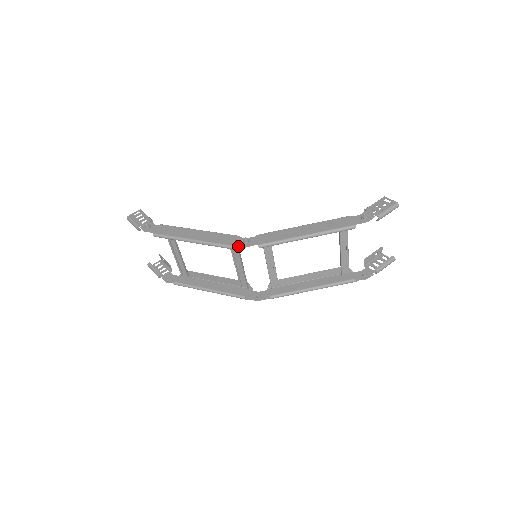
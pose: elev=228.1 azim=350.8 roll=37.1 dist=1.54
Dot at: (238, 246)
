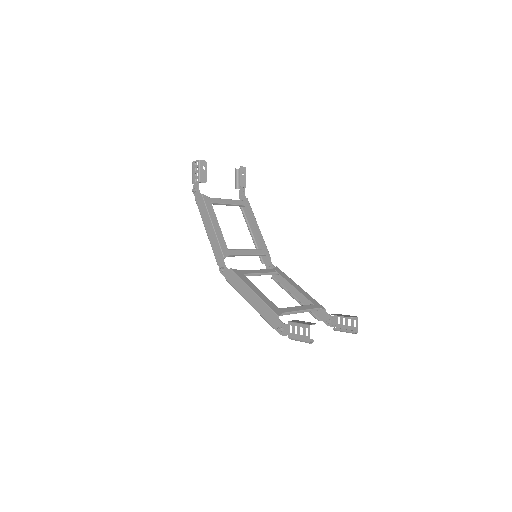
Dot at: (219, 268)
